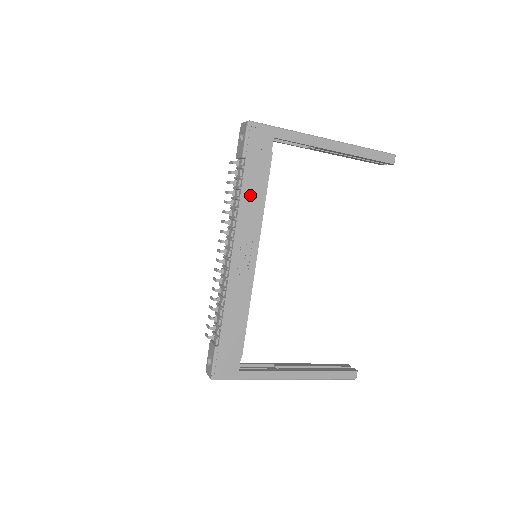
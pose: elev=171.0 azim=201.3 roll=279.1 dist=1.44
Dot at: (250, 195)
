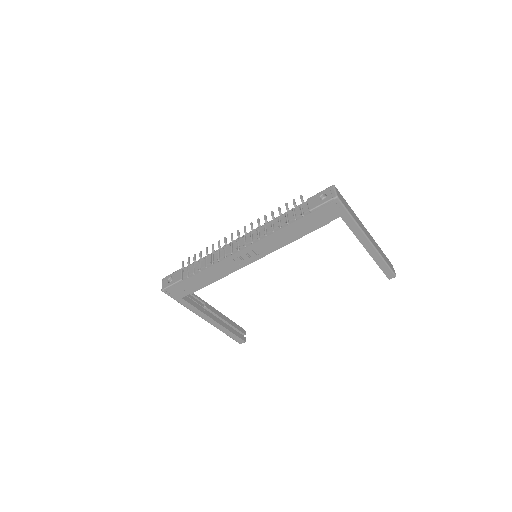
Dot at: (289, 232)
